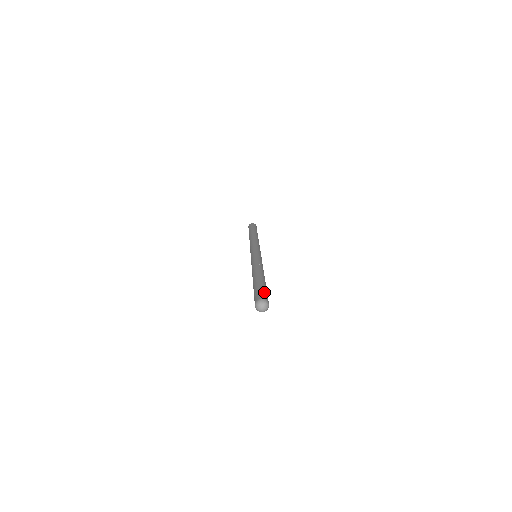
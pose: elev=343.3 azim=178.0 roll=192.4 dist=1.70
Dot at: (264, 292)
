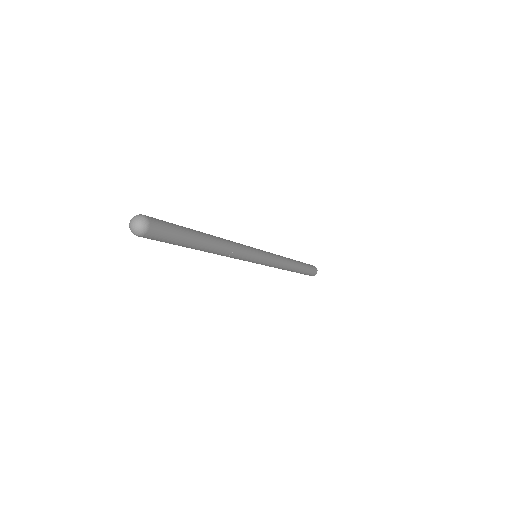
Dot at: occluded
